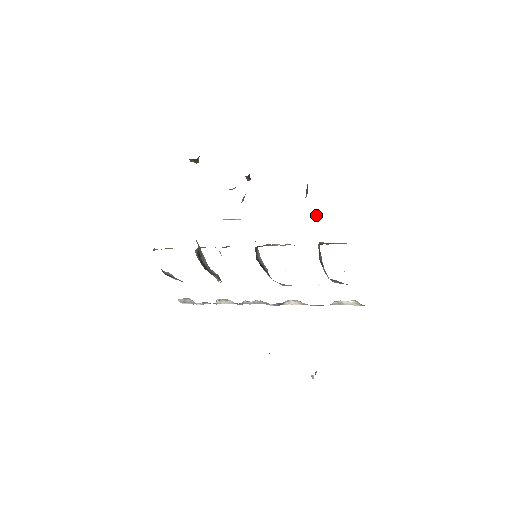
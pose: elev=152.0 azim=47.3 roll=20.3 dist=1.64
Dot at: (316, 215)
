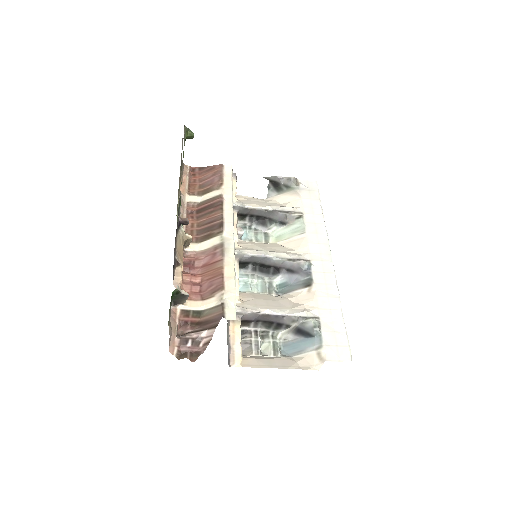
Dot at: (221, 303)
